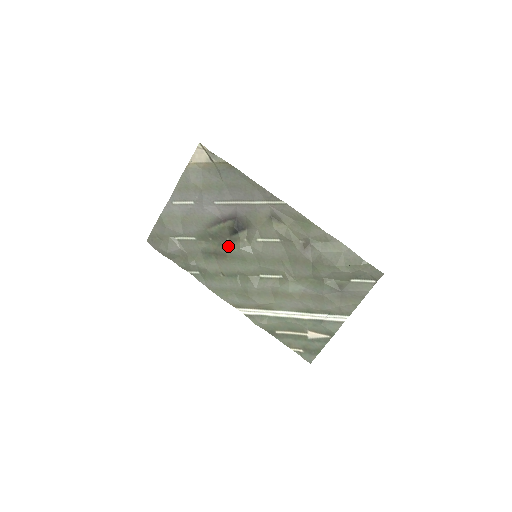
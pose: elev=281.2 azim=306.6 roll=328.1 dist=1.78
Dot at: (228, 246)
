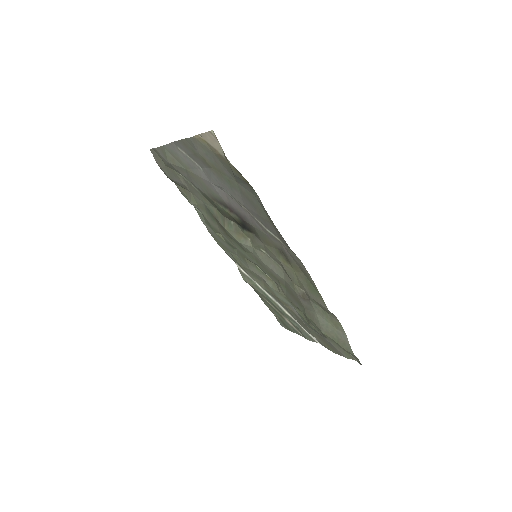
Dot at: (229, 230)
